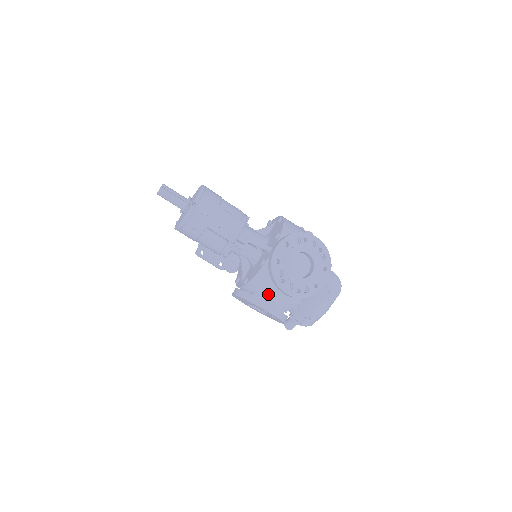
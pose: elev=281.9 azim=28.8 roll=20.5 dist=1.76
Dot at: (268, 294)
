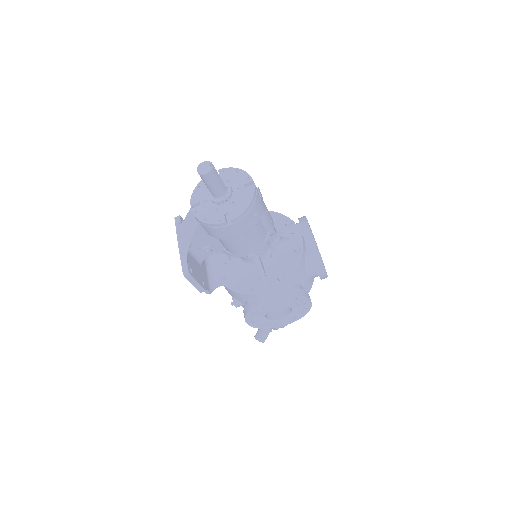
Dot at: (300, 285)
